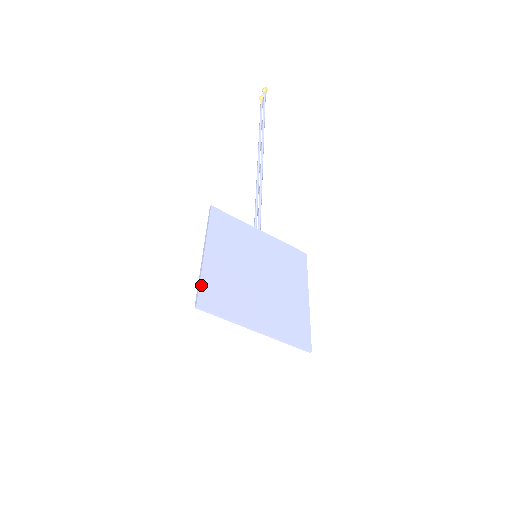
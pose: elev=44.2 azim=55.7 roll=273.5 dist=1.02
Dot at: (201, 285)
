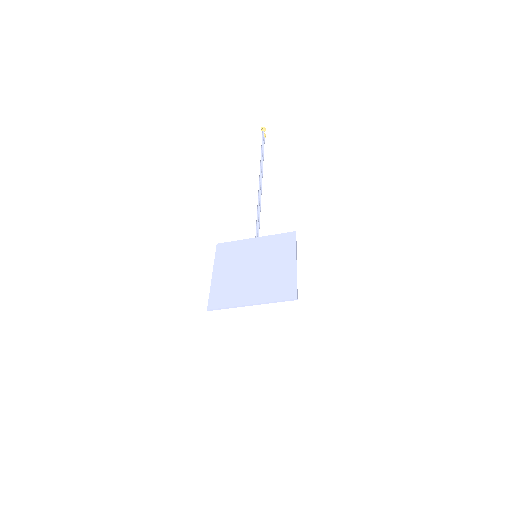
Dot at: (210, 296)
